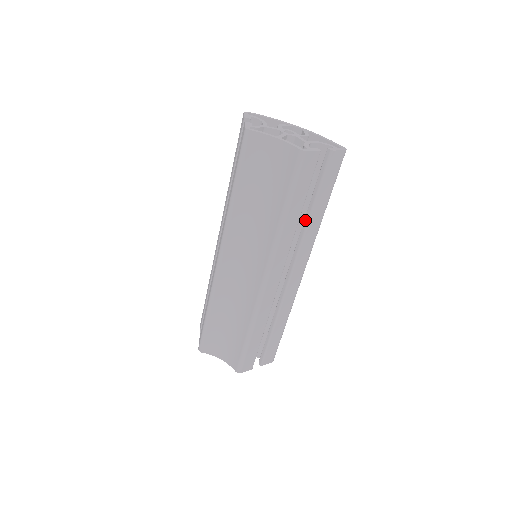
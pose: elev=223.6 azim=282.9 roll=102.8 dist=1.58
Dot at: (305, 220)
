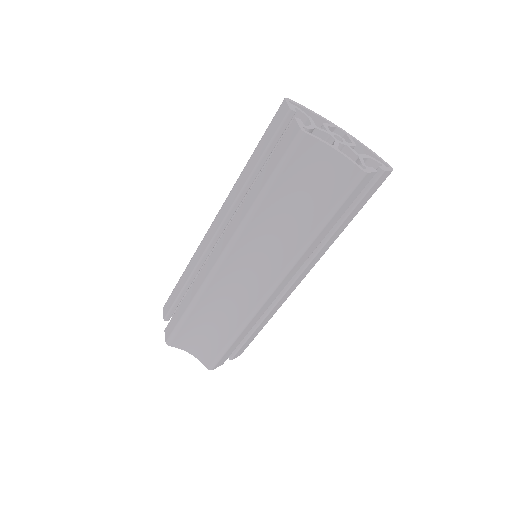
Dot at: (328, 233)
